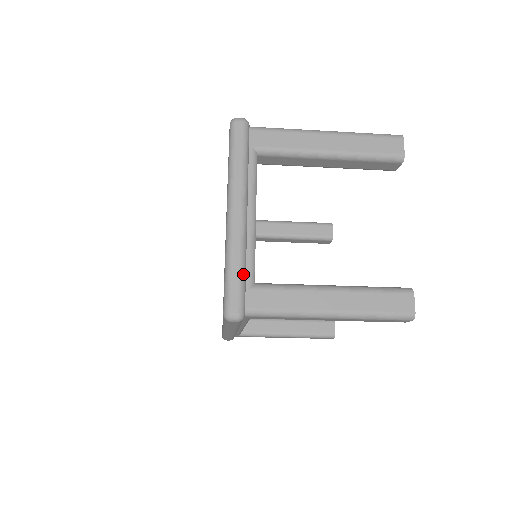
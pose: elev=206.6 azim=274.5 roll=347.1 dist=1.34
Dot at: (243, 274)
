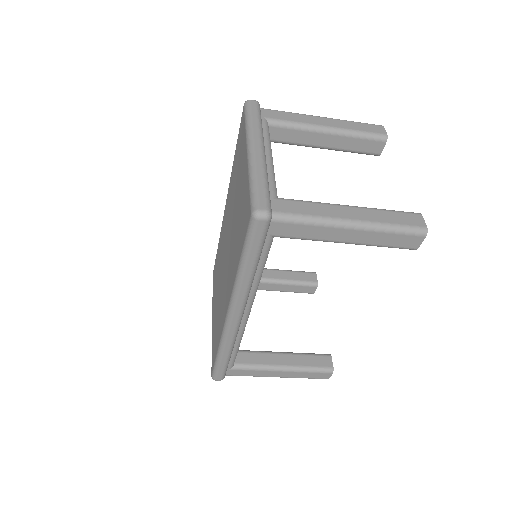
Dot at: (267, 186)
